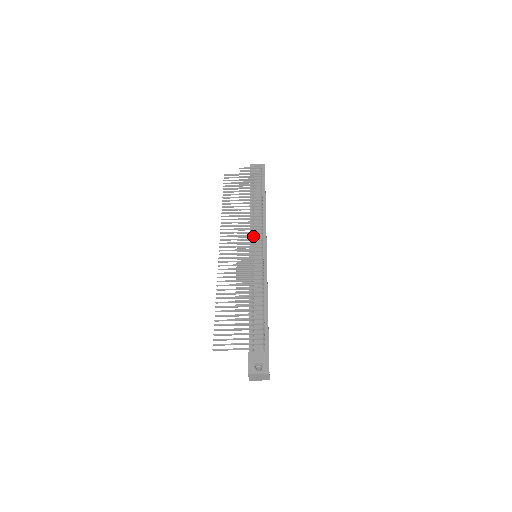
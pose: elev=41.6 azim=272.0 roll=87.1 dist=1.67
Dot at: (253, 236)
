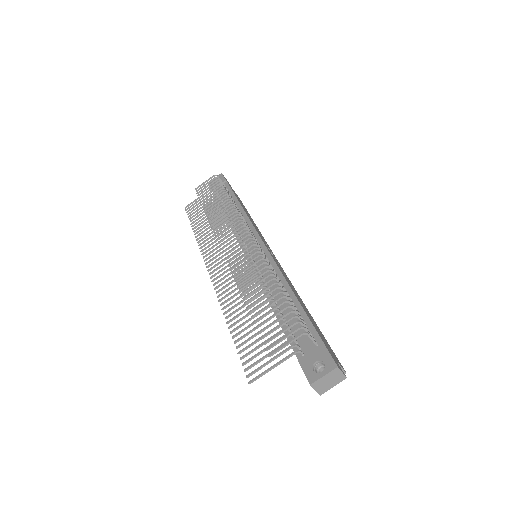
Dot at: (236, 233)
